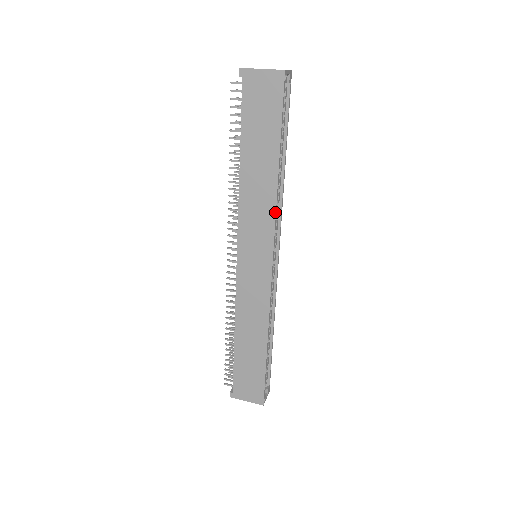
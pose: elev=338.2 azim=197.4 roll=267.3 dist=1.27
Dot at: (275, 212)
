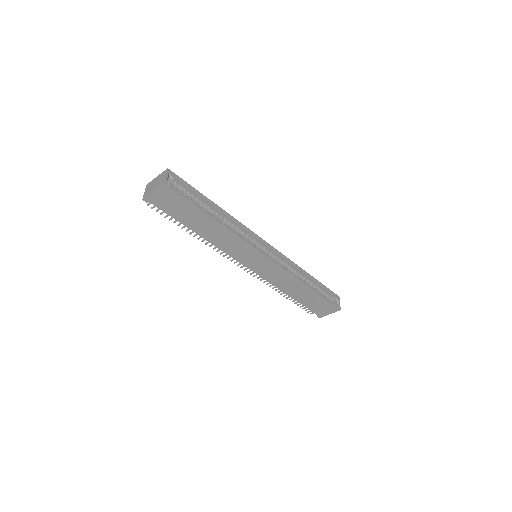
Dot at: (240, 238)
